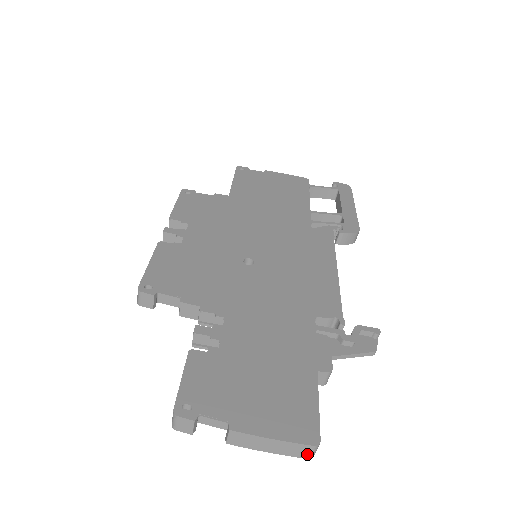
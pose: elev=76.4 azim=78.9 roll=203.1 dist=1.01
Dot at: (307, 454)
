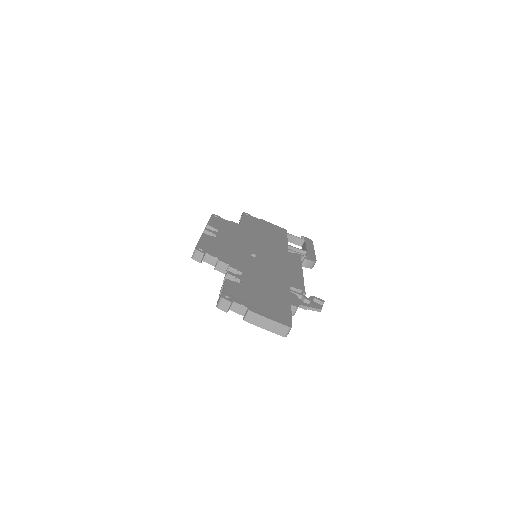
Dot at: (284, 333)
